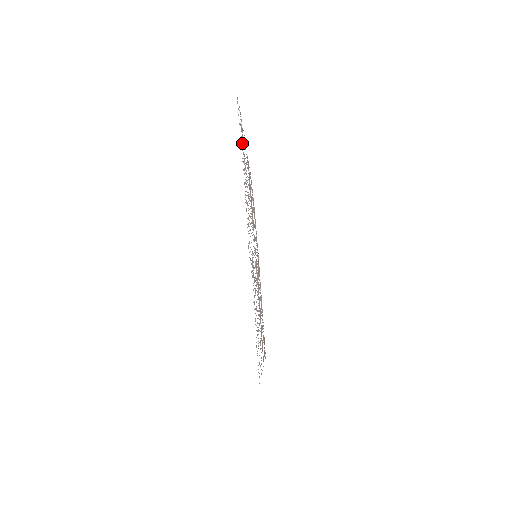
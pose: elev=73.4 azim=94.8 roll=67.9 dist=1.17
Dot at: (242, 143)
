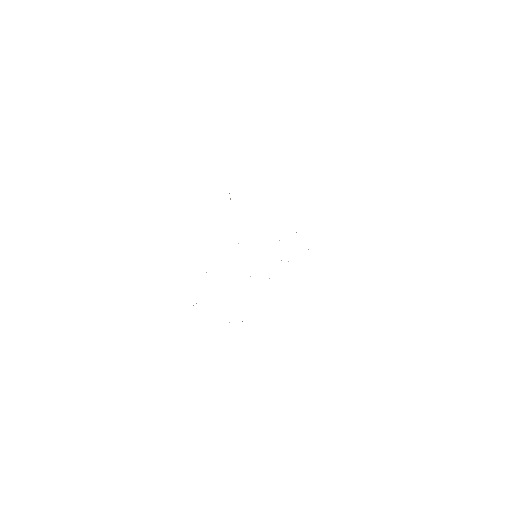
Dot at: occluded
